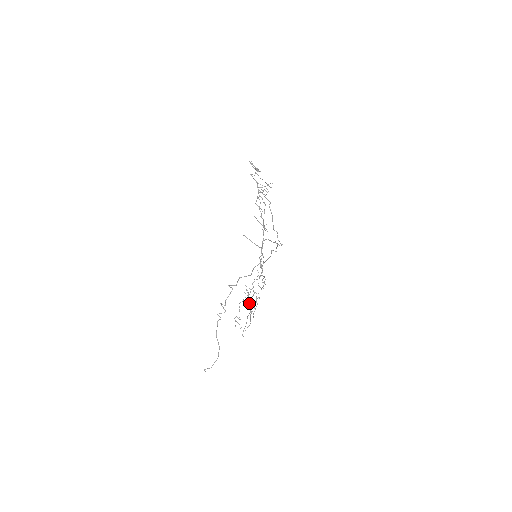
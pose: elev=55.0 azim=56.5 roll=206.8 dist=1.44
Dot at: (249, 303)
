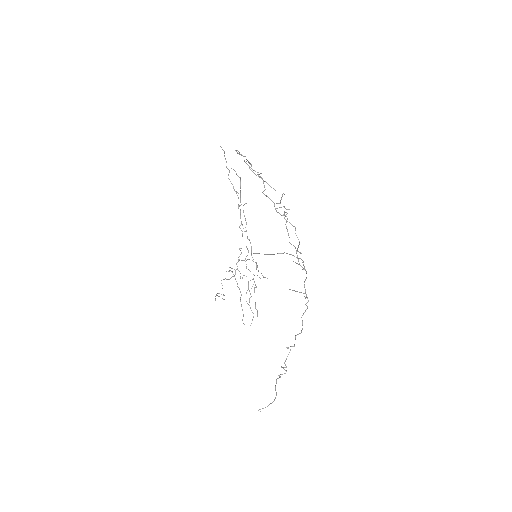
Dot at: occluded
